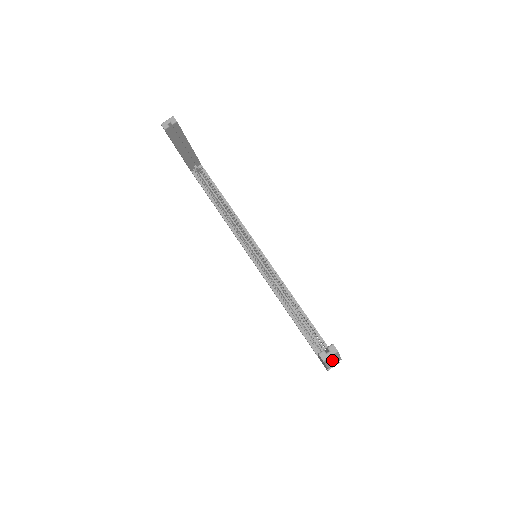
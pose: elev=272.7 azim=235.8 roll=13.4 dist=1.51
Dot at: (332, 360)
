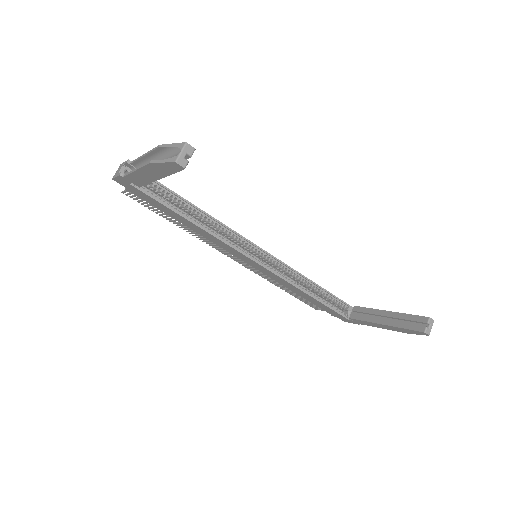
Dot at: occluded
